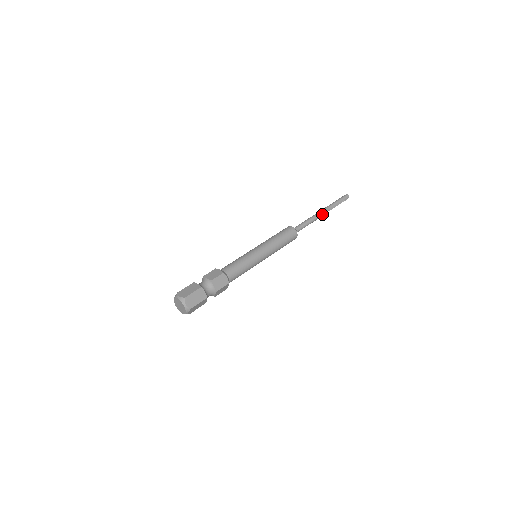
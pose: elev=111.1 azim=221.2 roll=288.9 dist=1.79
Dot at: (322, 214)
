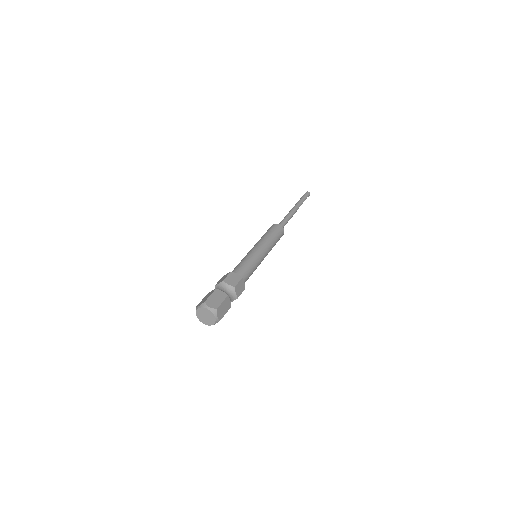
Dot at: (296, 211)
